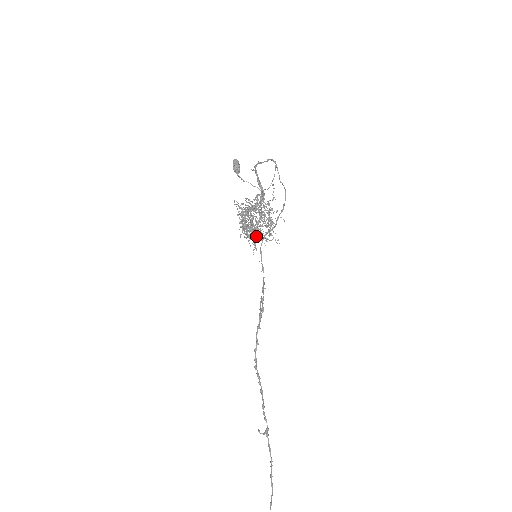
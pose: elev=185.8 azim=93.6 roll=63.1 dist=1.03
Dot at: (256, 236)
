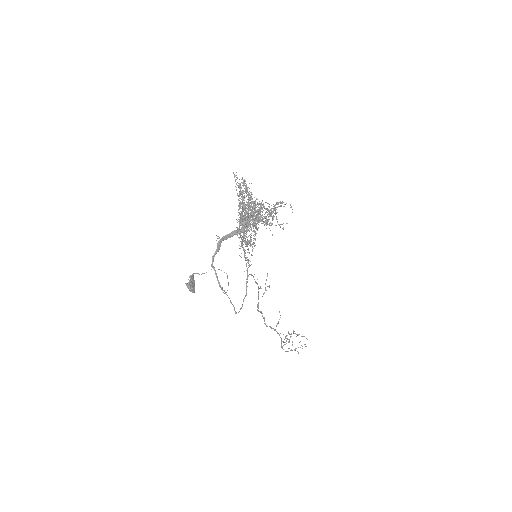
Dot at: occluded
